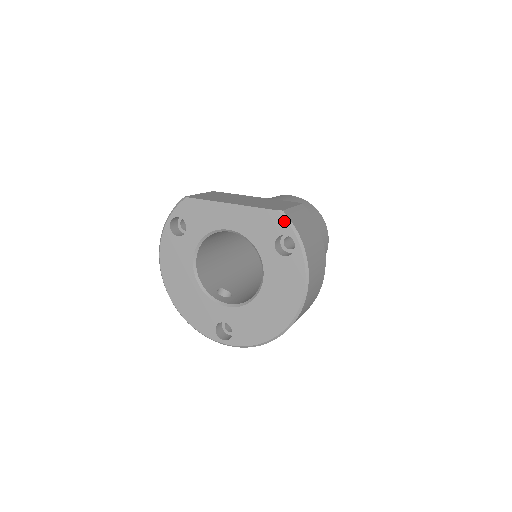
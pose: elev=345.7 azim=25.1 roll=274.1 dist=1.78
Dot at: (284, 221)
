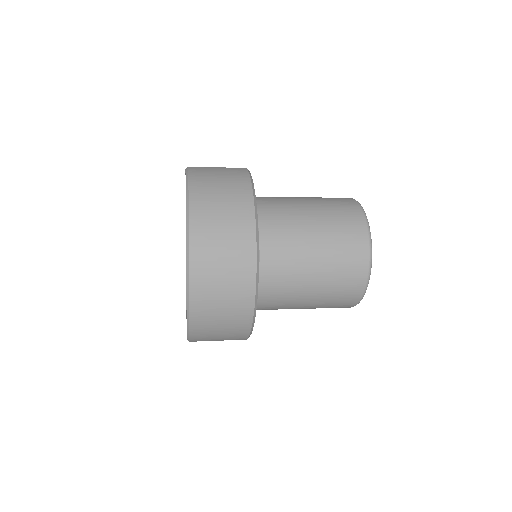
Dot at: (185, 173)
